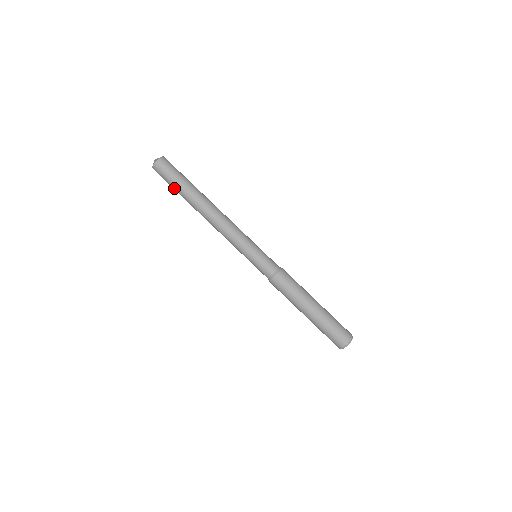
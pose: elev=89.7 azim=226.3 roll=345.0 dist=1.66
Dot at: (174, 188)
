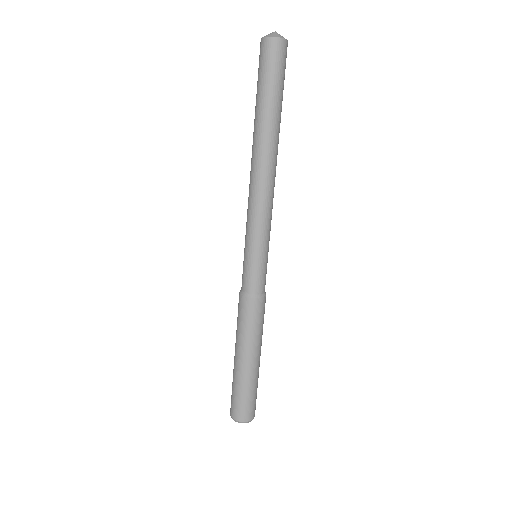
Dot at: (260, 90)
